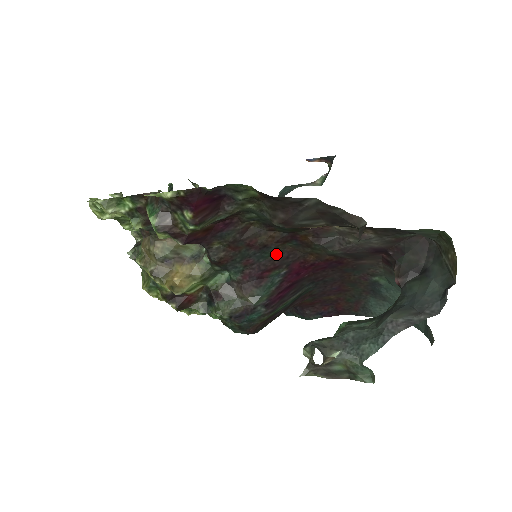
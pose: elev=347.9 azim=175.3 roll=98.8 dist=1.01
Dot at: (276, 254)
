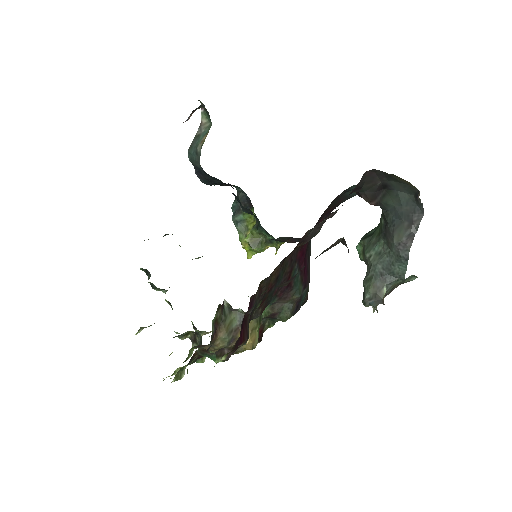
Dot at: (285, 269)
